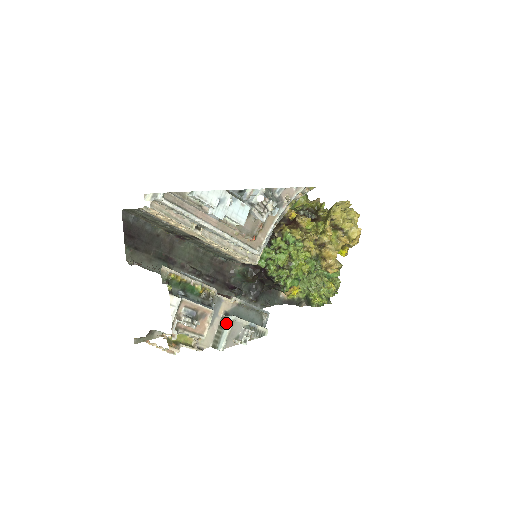
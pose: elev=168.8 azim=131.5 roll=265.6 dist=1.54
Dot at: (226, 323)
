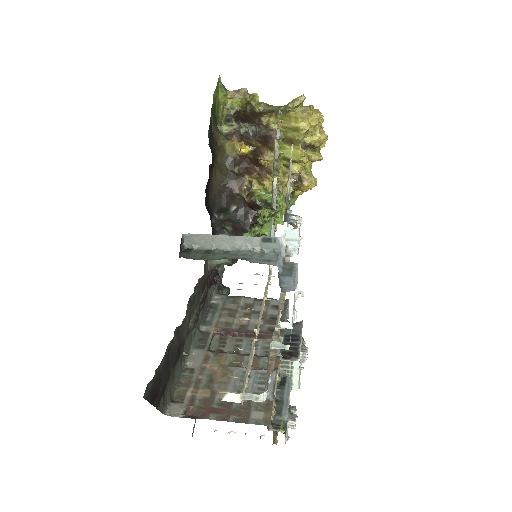
Dot at: (293, 367)
